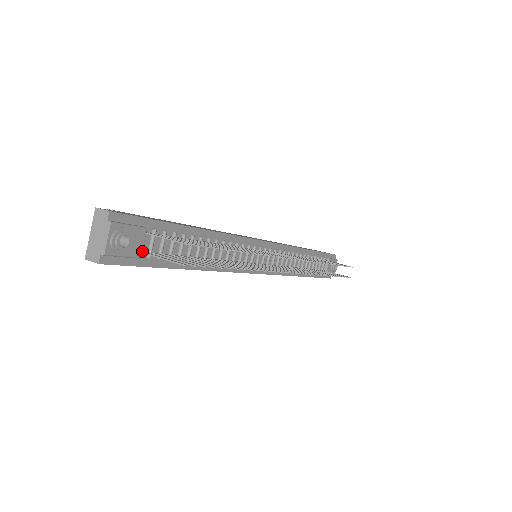
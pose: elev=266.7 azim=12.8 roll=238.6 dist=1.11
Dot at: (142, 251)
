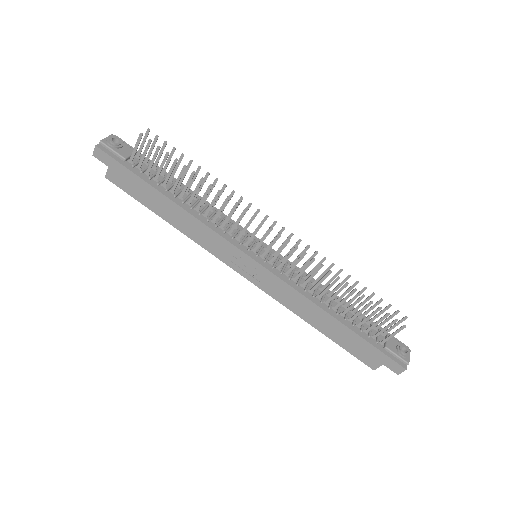
Dot at: (129, 162)
